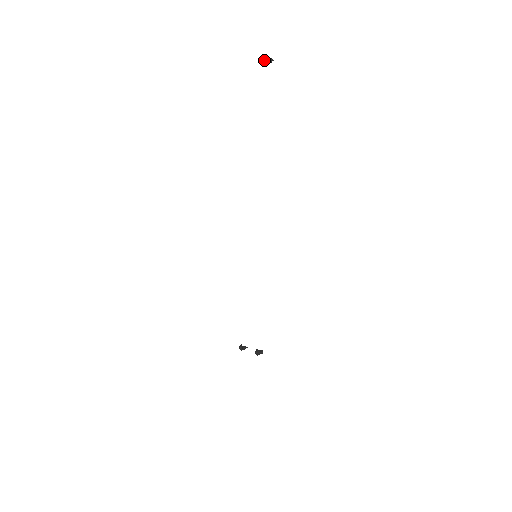
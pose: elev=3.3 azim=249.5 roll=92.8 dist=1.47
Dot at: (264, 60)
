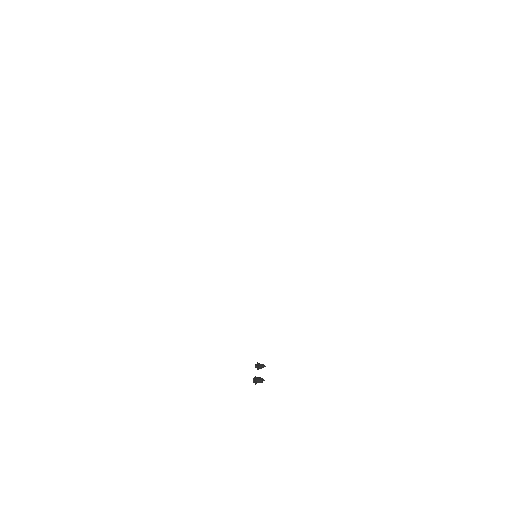
Dot at: out of frame
